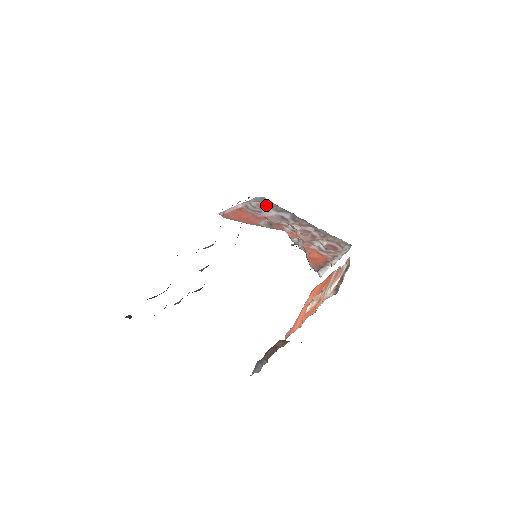
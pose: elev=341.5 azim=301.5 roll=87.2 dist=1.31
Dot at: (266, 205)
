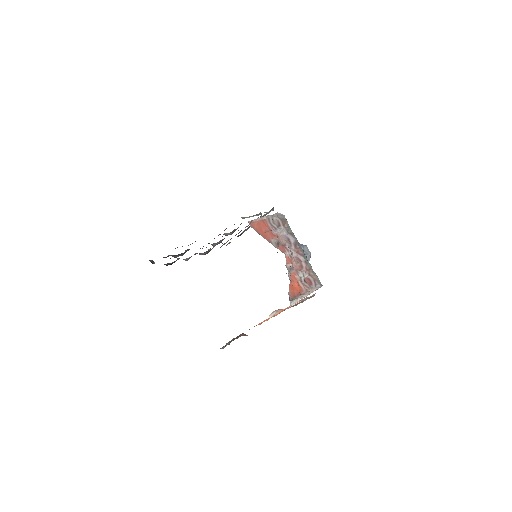
Dot at: (282, 223)
